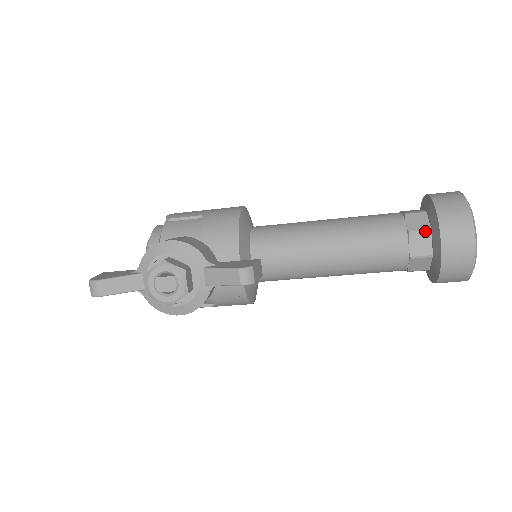
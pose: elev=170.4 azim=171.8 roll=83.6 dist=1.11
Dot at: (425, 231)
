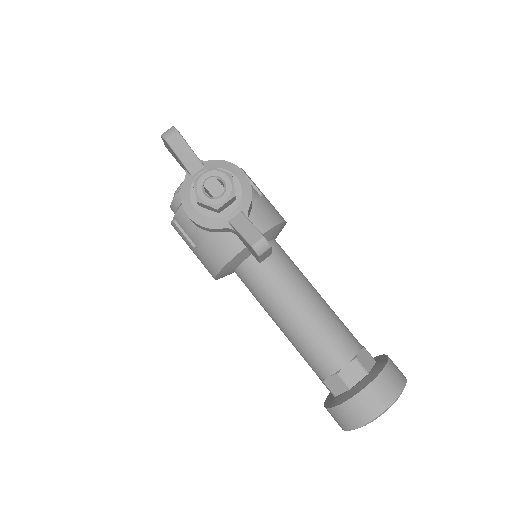
Dot at: (365, 369)
